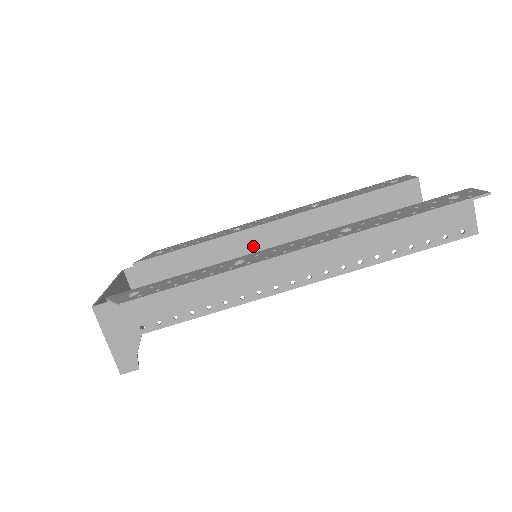
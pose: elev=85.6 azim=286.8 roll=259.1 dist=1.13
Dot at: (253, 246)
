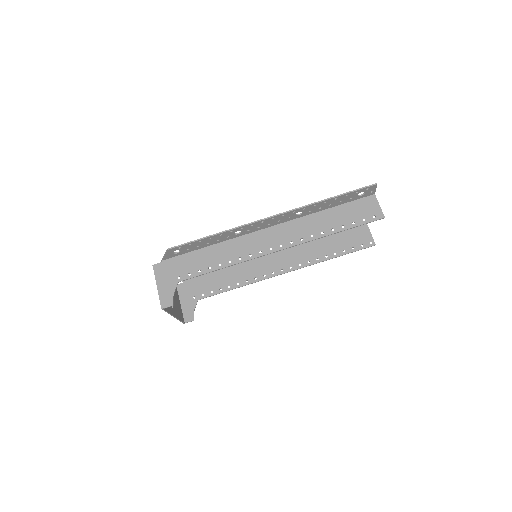
Dot at: (260, 268)
